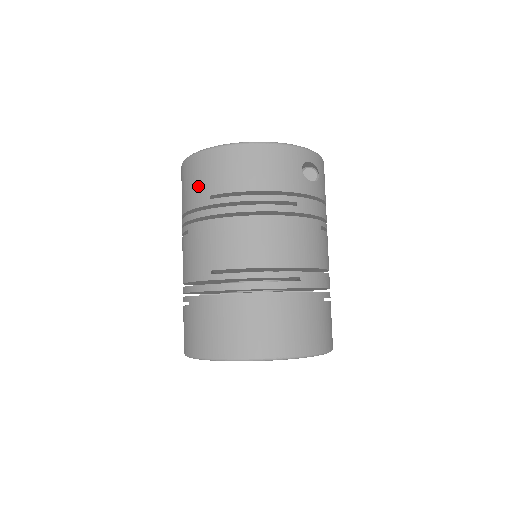
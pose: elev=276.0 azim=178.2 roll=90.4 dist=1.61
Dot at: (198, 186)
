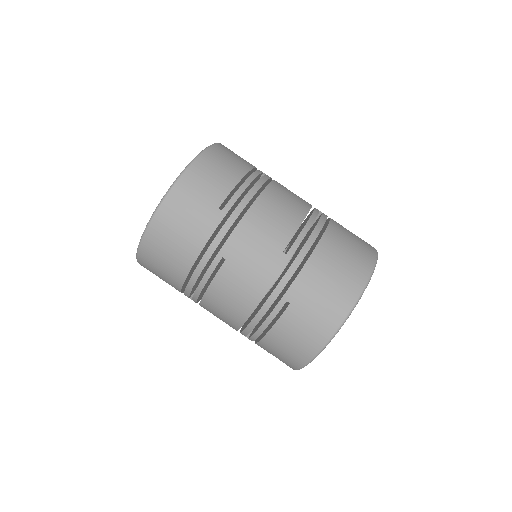
Dot at: (198, 214)
